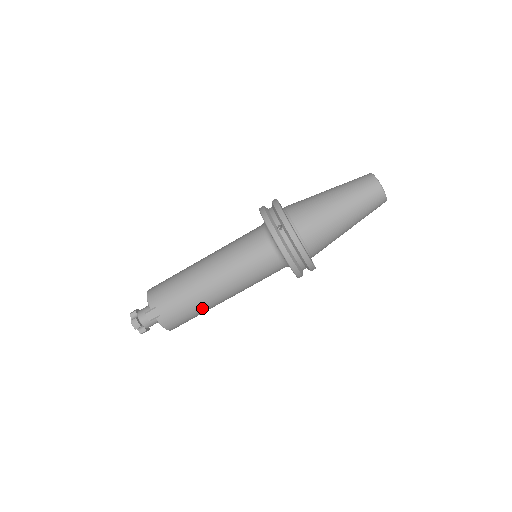
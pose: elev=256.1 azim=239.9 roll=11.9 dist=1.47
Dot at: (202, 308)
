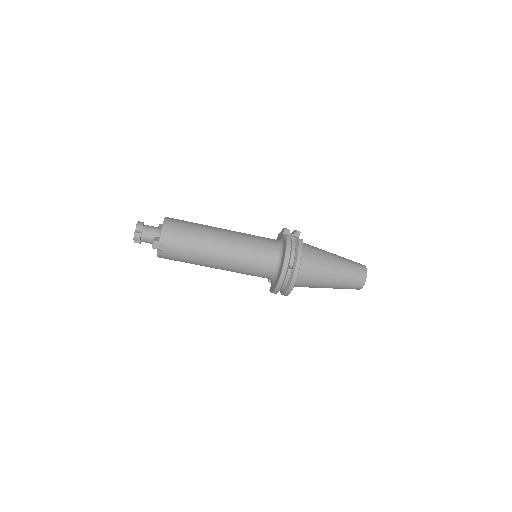
Dot at: occluded
